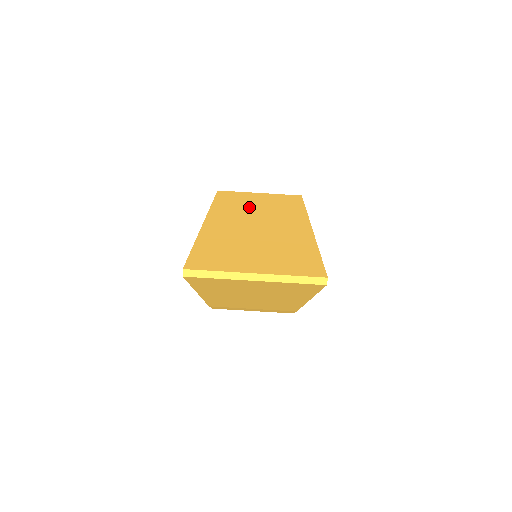
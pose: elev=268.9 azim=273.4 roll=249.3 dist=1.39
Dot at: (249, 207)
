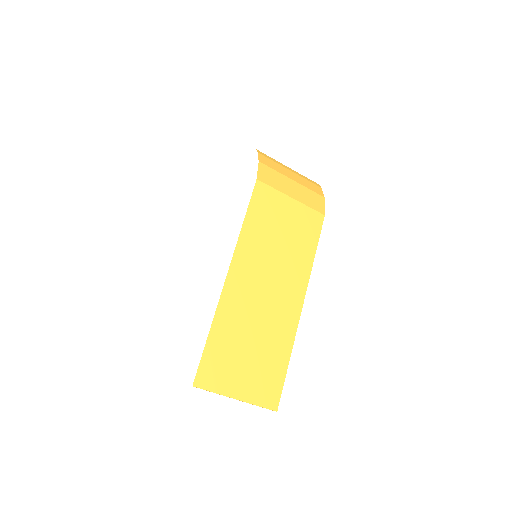
Dot at: (271, 245)
